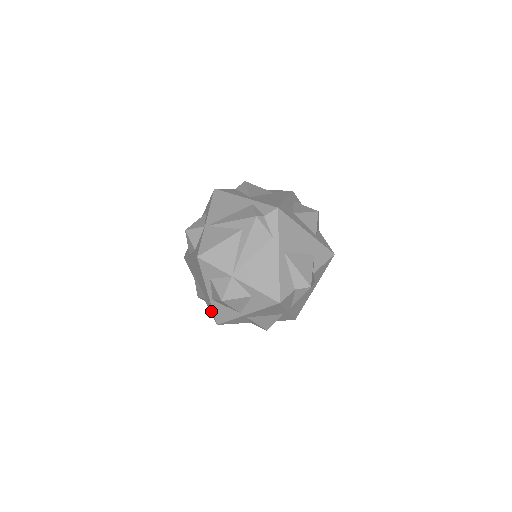
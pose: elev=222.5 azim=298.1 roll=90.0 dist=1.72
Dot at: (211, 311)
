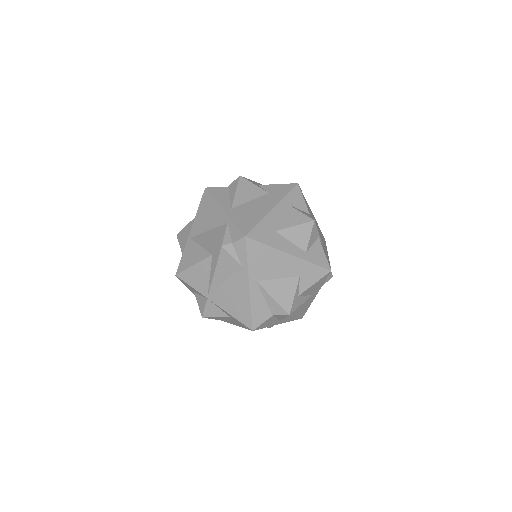
Dot at: occluded
